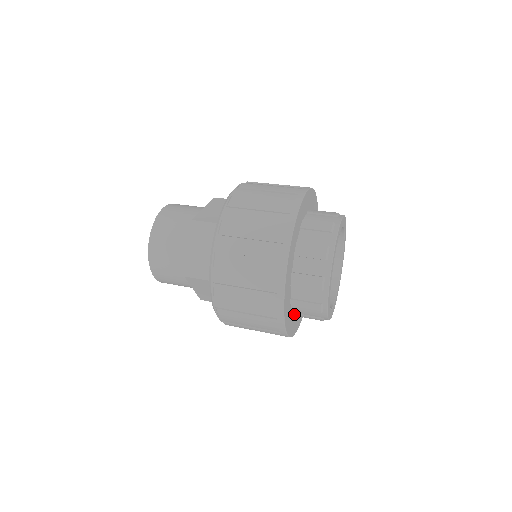
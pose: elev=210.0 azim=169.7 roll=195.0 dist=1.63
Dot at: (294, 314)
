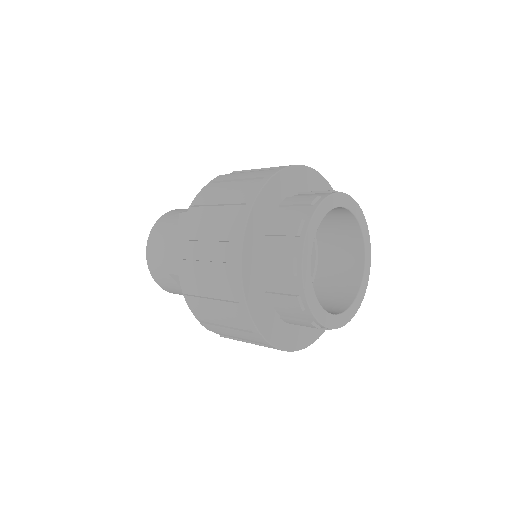
Dot at: occluded
